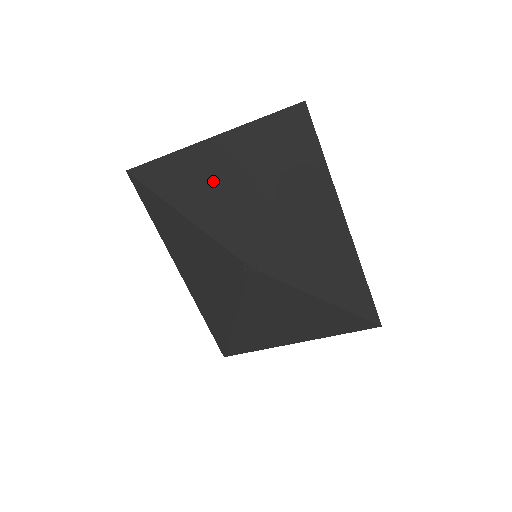
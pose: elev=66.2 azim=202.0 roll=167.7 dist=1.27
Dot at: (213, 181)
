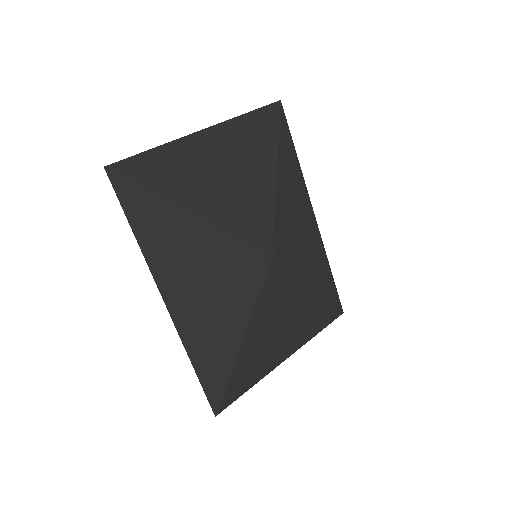
Dot at: (217, 172)
